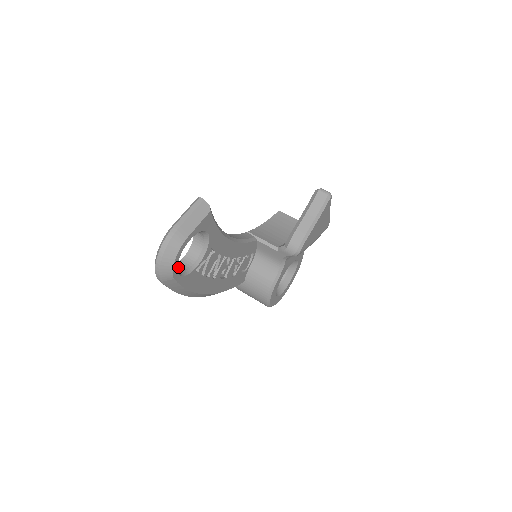
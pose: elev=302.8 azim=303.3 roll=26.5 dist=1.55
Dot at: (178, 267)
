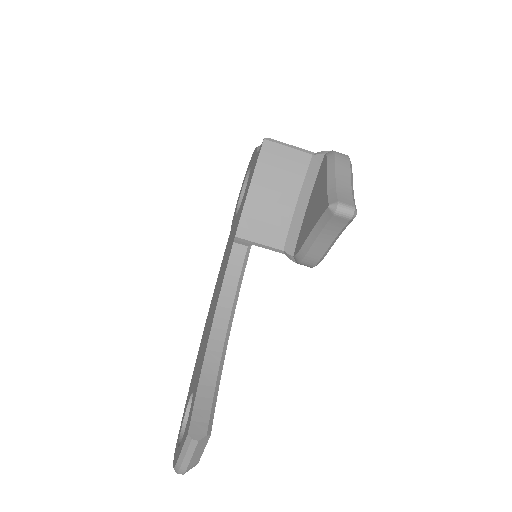
Dot at: occluded
